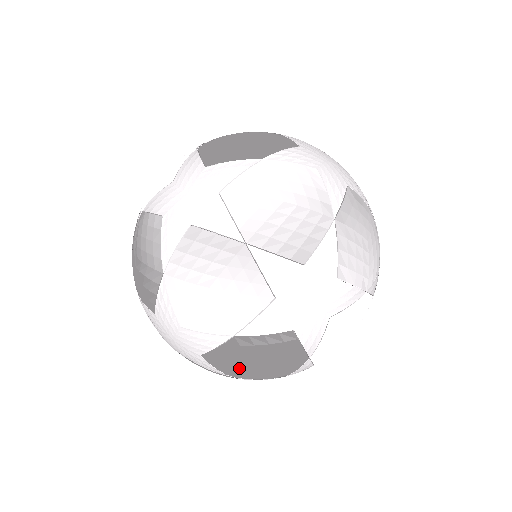
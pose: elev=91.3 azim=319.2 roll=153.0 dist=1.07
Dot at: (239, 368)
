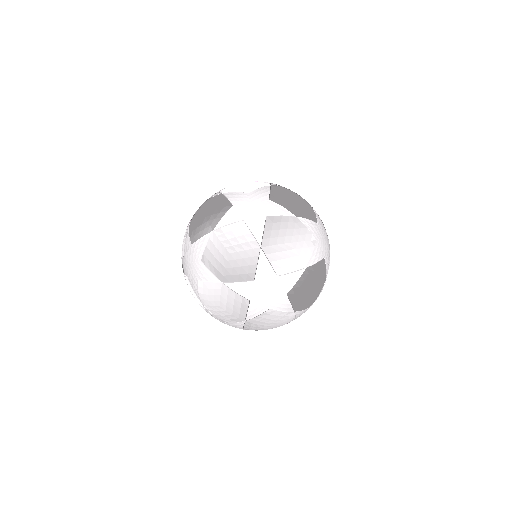
Dot at: (220, 260)
